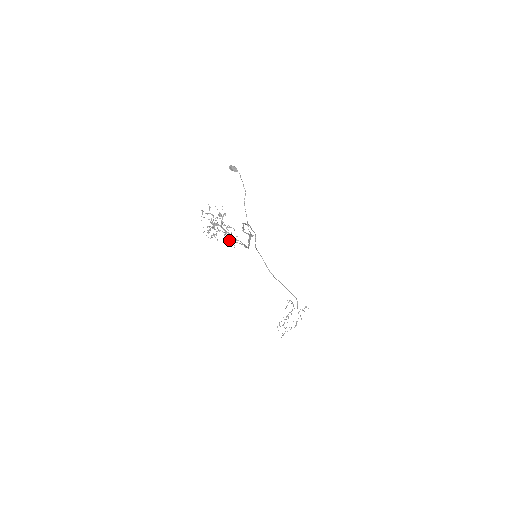
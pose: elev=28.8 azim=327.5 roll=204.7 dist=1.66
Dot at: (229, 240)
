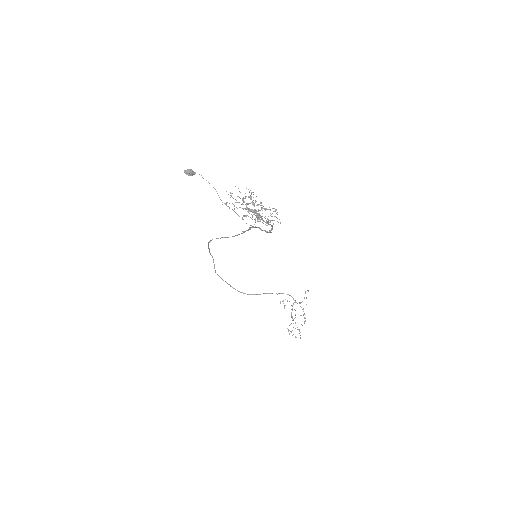
Dot at: (267, 221)
